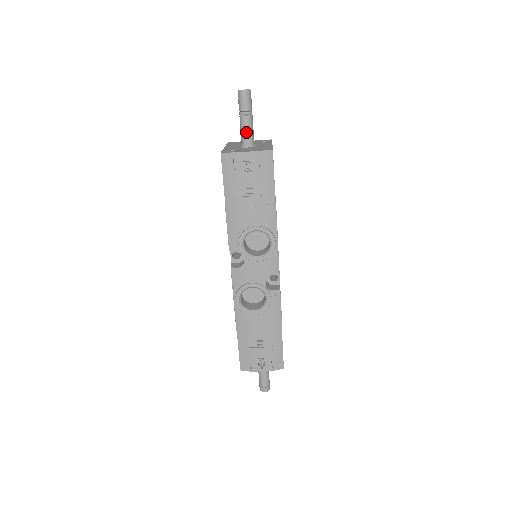
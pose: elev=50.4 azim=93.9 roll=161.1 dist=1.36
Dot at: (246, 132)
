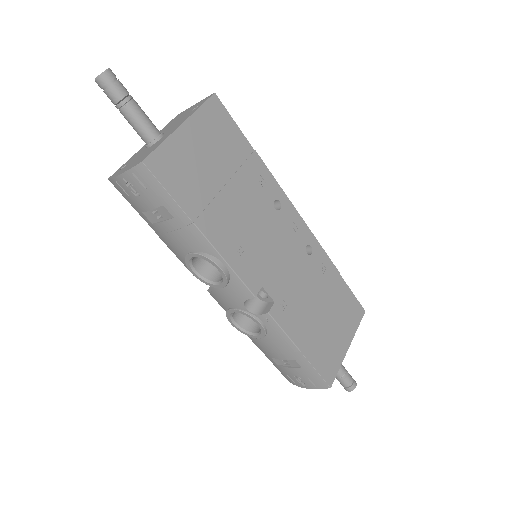
Dot at: (135, 129)
